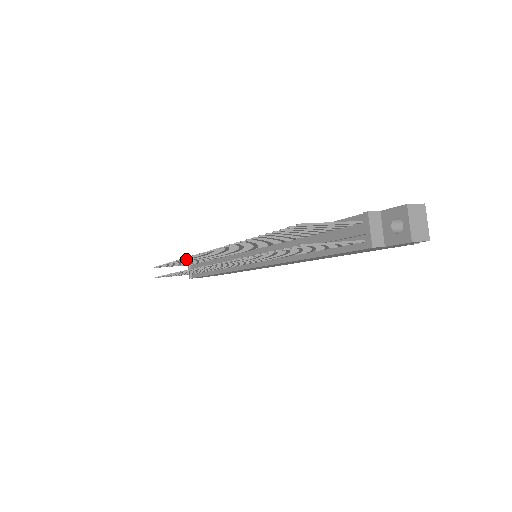
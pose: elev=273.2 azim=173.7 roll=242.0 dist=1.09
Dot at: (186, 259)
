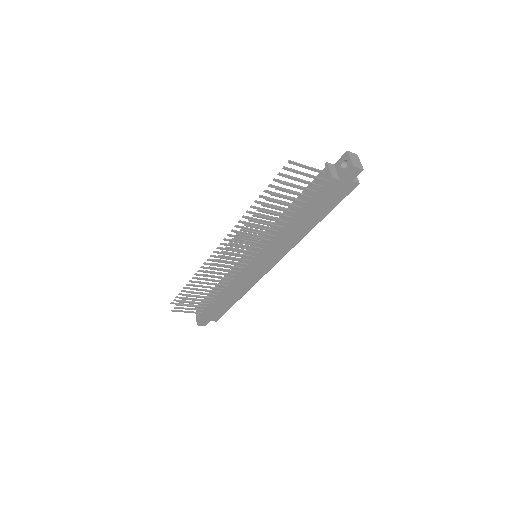
Dot at: (203, 267)
